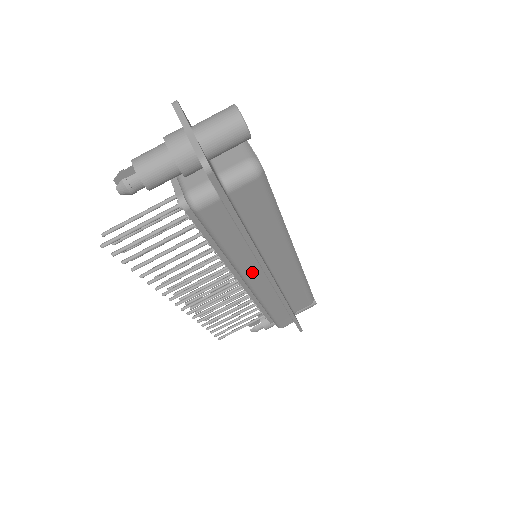
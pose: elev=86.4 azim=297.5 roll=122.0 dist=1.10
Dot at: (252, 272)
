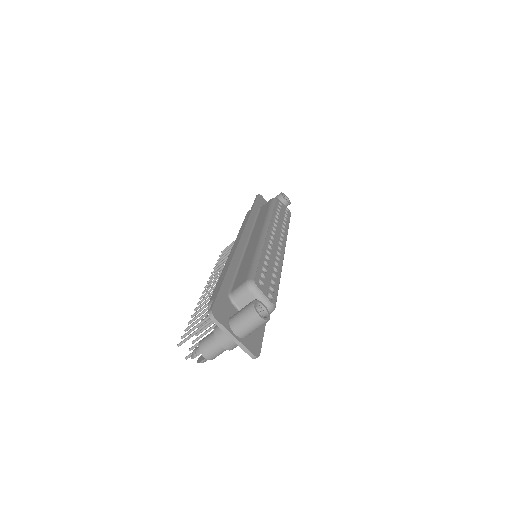
Dot at: occluded
